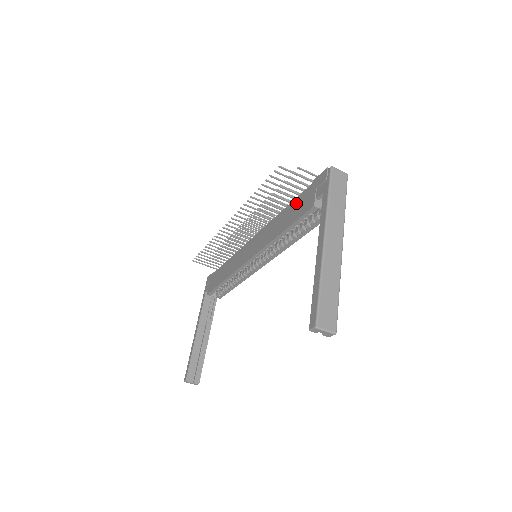
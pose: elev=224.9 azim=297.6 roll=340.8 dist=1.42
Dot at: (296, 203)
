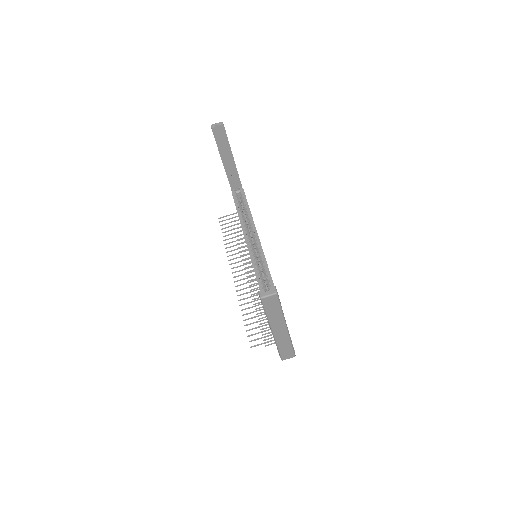
Dot at: occluded
